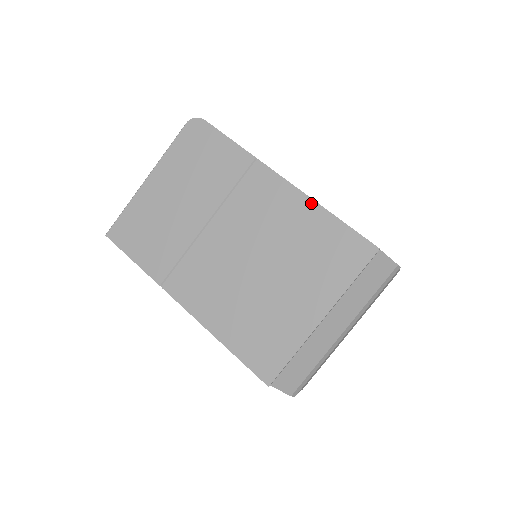
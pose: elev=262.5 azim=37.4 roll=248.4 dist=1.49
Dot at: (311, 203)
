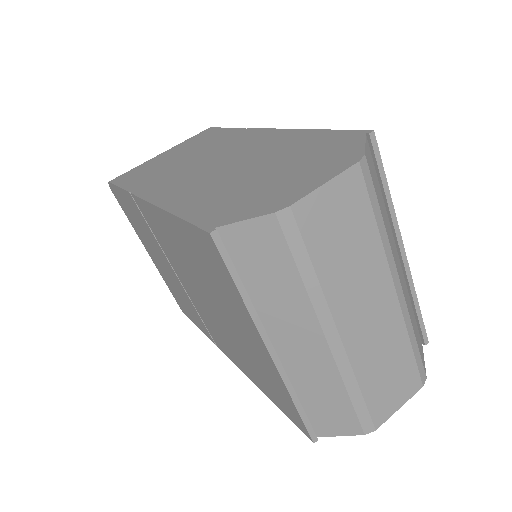
Dot at: (162, 213)
